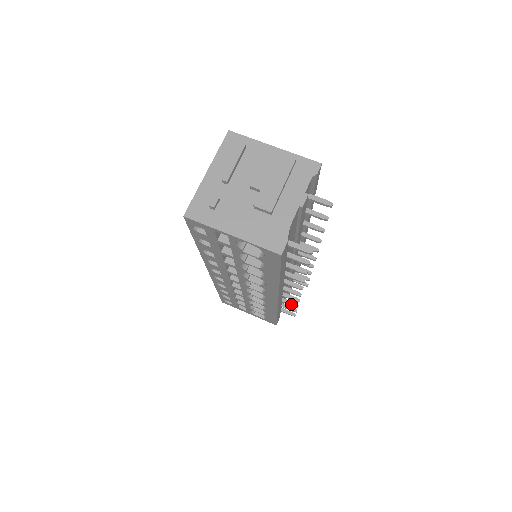
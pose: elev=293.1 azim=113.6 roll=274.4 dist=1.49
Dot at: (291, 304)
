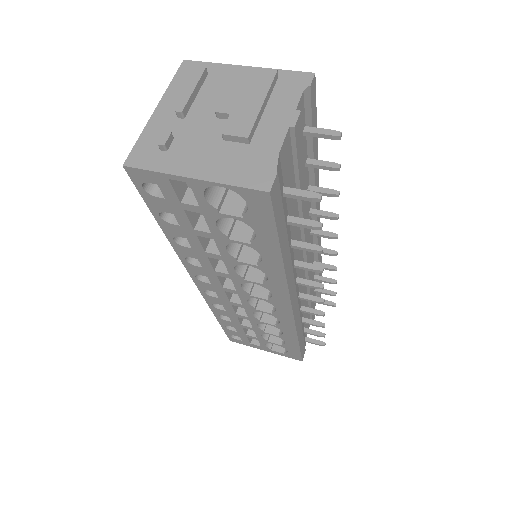
Dot at: (315, 324)
